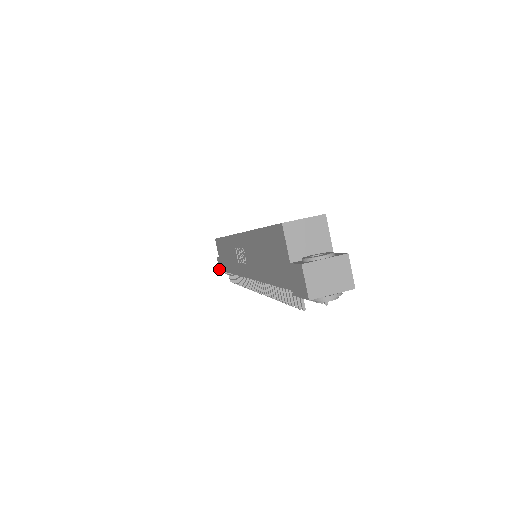
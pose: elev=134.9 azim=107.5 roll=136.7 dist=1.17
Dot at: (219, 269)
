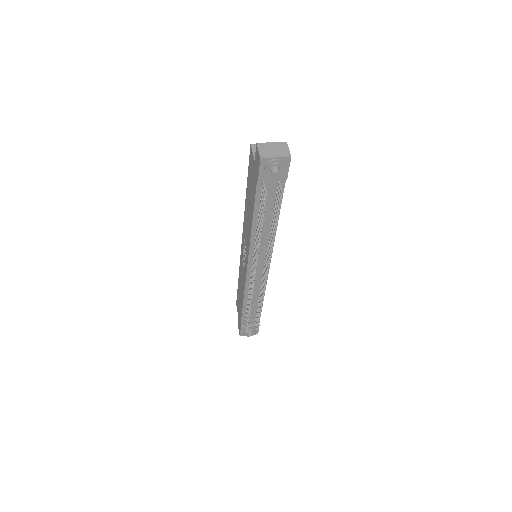
Dot at: (239, 333)
